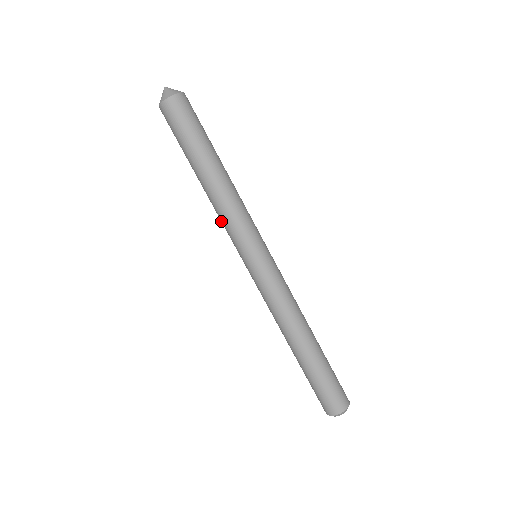
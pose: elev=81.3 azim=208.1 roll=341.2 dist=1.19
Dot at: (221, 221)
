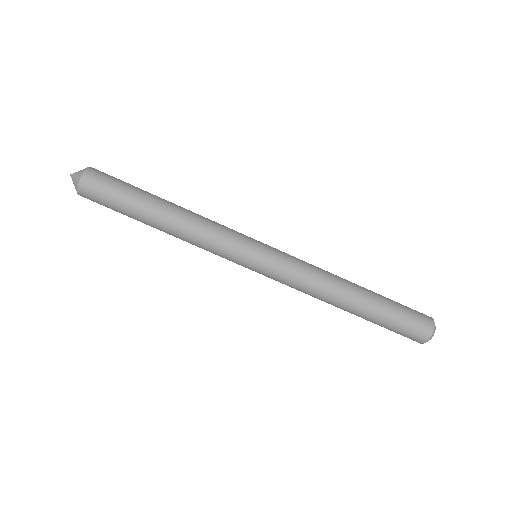
Dot at: occluded
